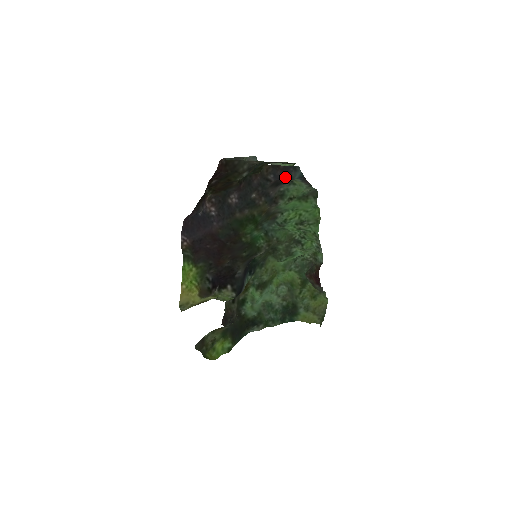
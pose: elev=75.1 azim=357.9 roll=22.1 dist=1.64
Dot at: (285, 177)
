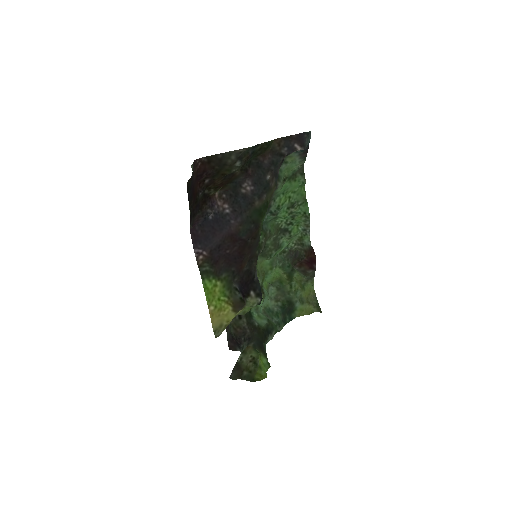
Dot at: (299, 146)
